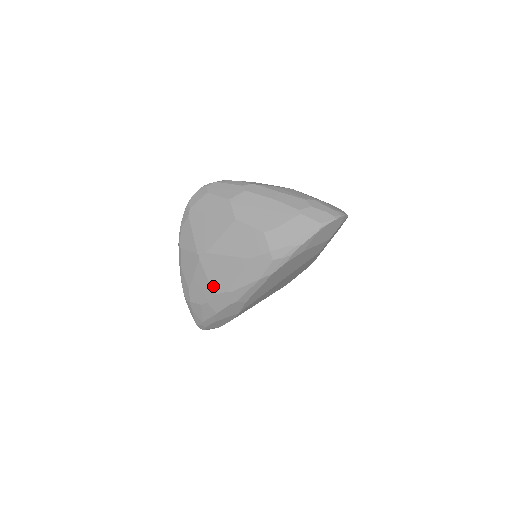
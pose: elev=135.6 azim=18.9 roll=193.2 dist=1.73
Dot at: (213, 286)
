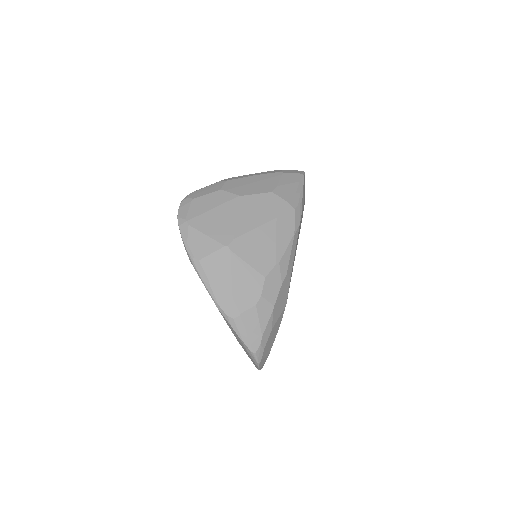
Dot at: (259, 269)
